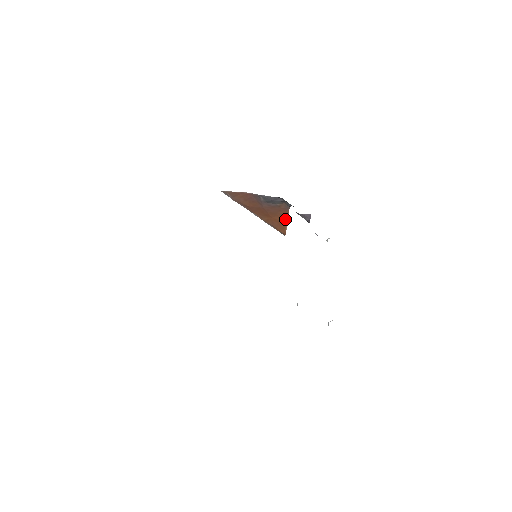
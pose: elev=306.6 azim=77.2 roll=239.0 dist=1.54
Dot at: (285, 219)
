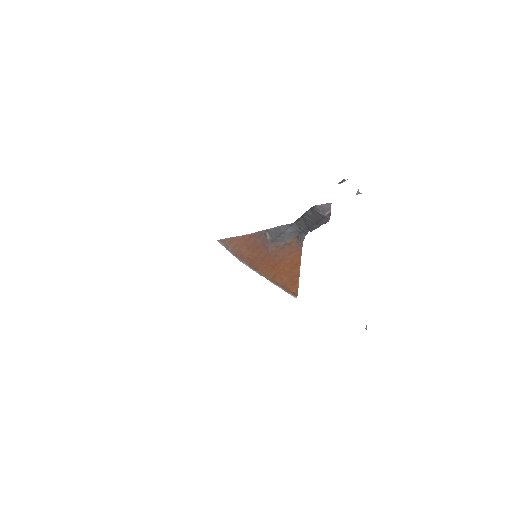
Dot at: (297, 266)
